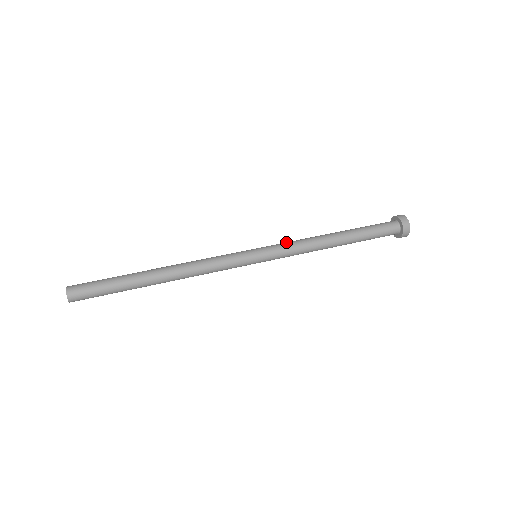
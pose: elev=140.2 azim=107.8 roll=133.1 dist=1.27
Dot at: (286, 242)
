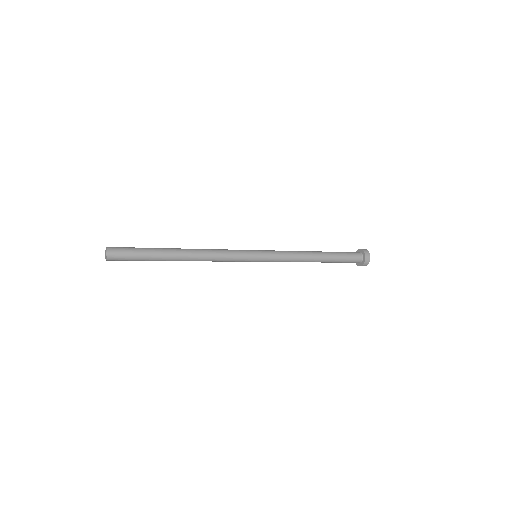
Dot at: occluded
